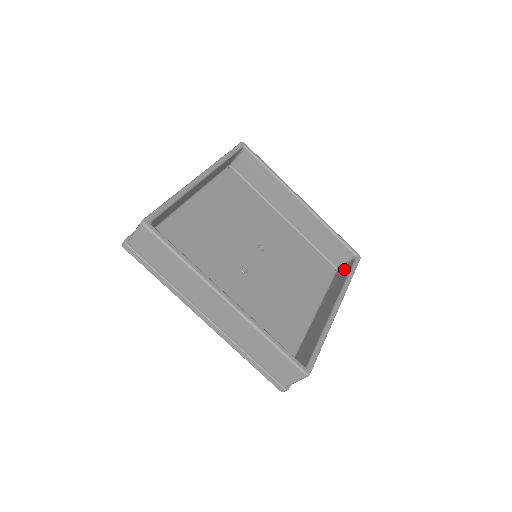
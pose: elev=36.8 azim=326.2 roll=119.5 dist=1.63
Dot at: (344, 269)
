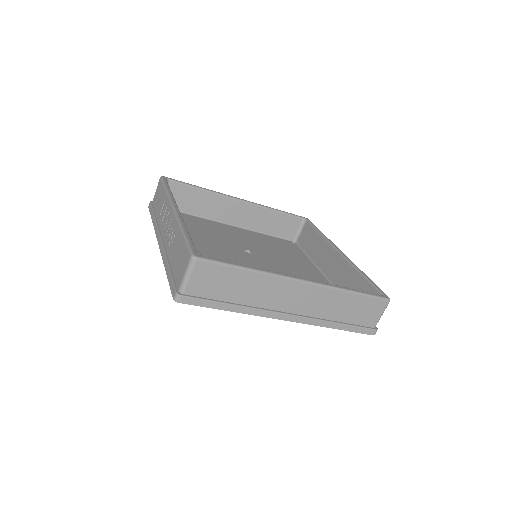
Dot at: (305, 234)
